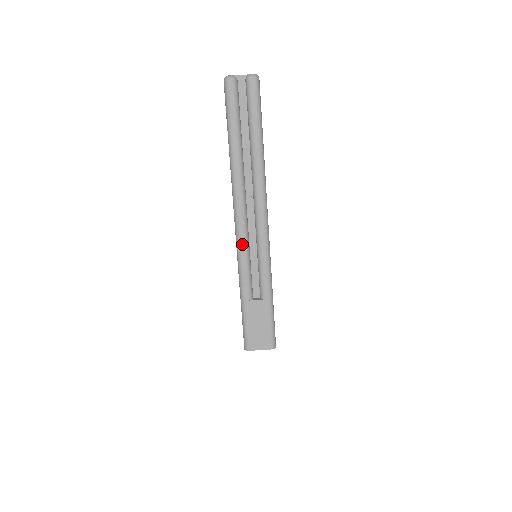
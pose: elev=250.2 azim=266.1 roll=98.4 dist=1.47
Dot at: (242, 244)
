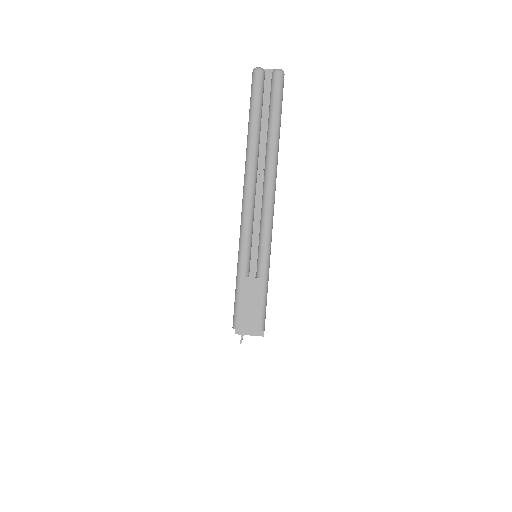
Dot at: (247, 220)
